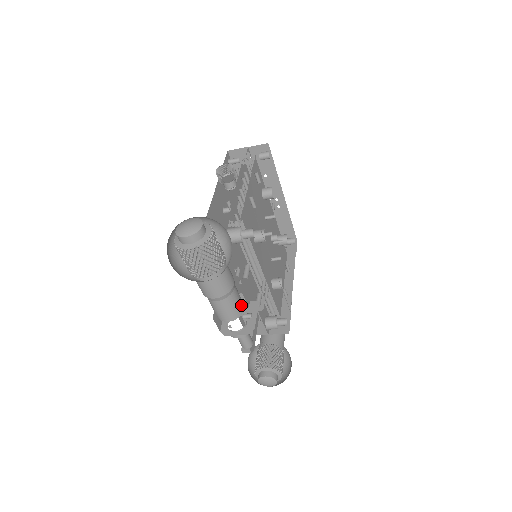
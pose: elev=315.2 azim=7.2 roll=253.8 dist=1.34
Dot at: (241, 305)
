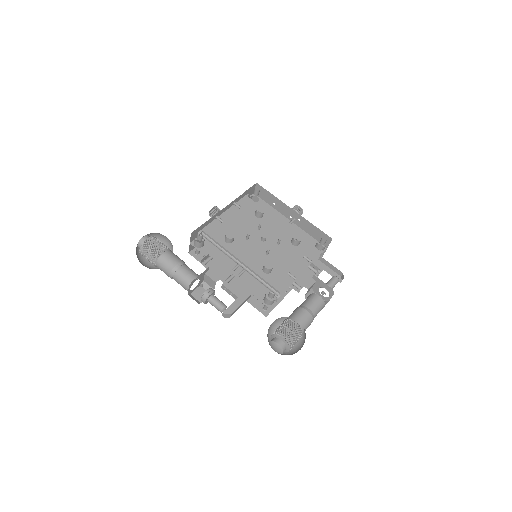
Dot at: (191, 277)
